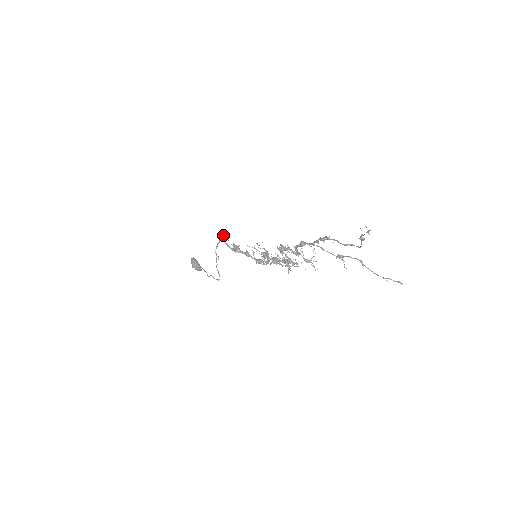
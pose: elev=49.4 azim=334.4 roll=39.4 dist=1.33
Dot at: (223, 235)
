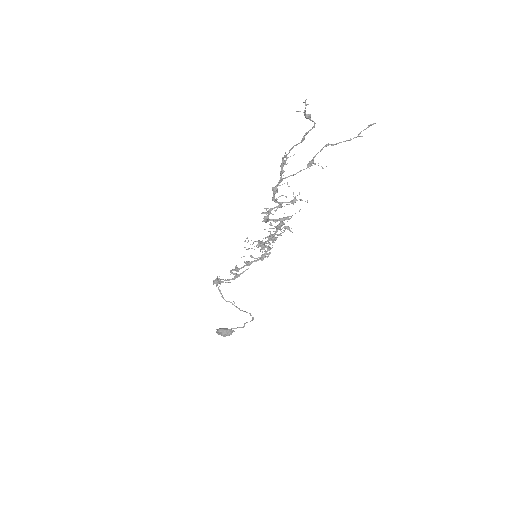
Dot at: occluded
